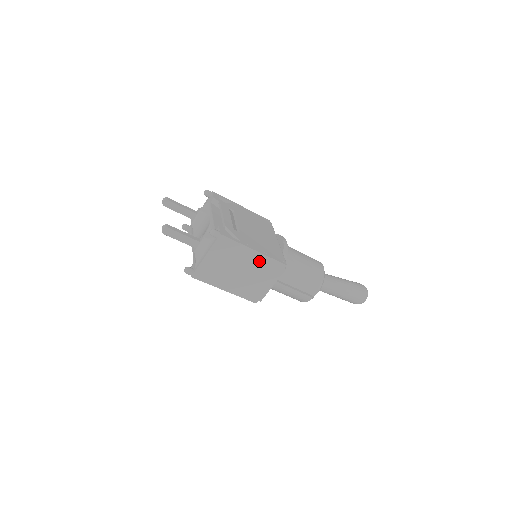
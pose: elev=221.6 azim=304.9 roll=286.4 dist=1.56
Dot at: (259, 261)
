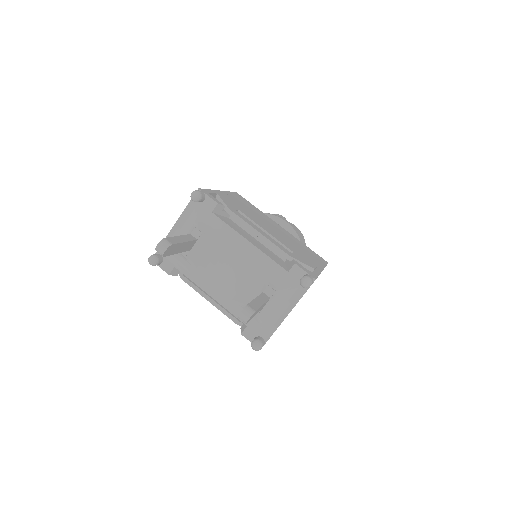
Dot at: occluded
